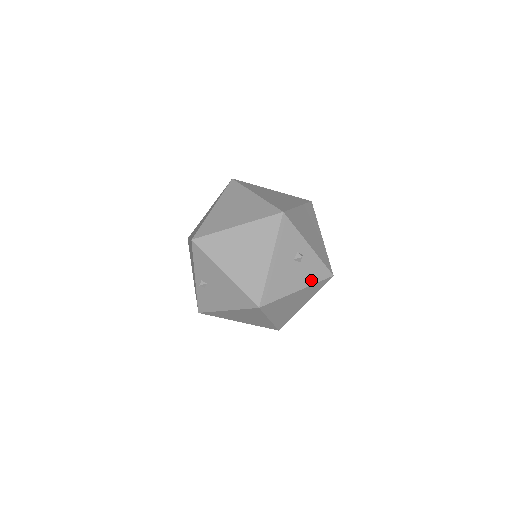
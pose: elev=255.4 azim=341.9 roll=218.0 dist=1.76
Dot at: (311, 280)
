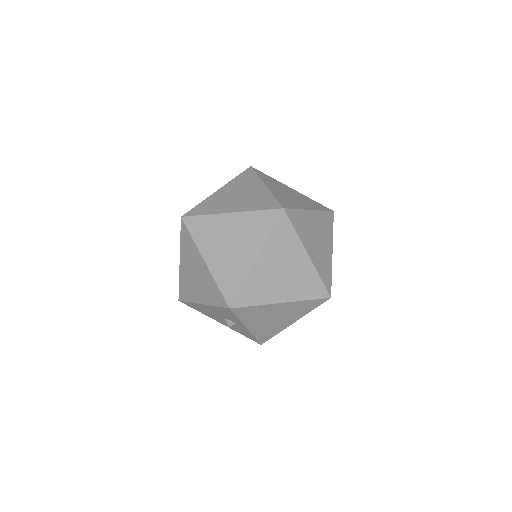
Dot at: (237, 330)
